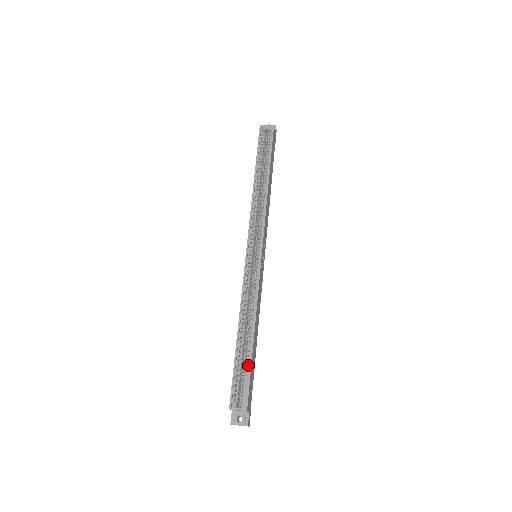
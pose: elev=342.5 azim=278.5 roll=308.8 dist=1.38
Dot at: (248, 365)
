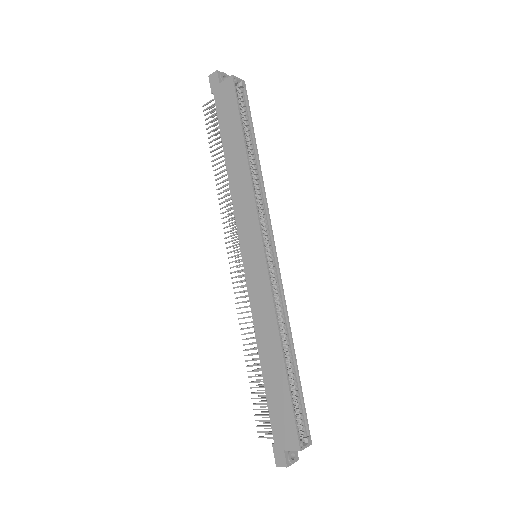
Dot at: (298, 393)
